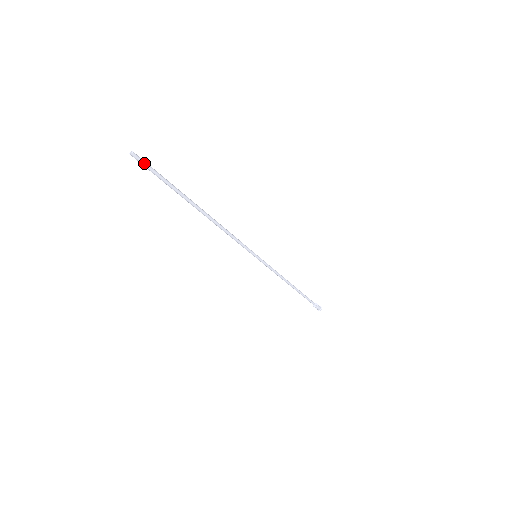
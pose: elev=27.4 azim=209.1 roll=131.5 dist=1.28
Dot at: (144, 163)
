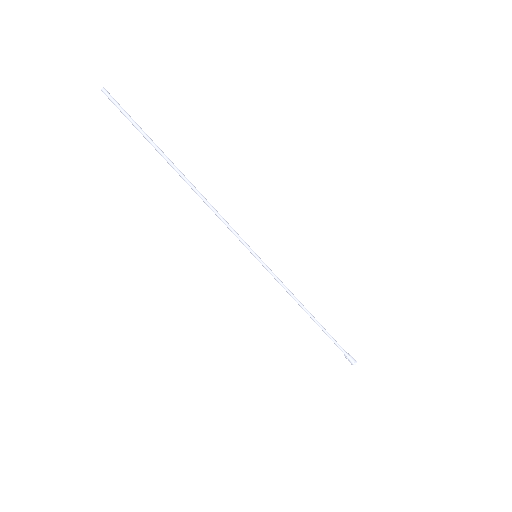
Dot at: (115, 103)
